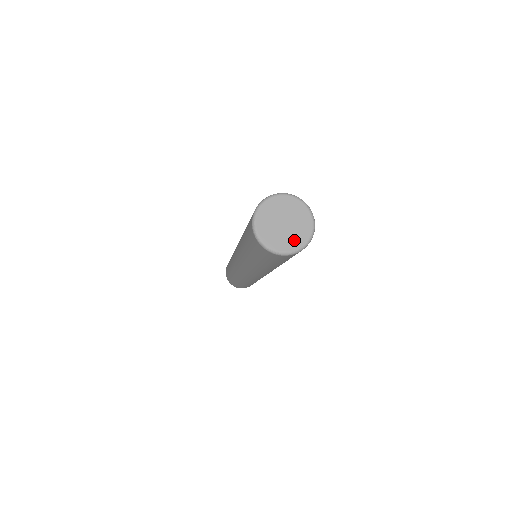
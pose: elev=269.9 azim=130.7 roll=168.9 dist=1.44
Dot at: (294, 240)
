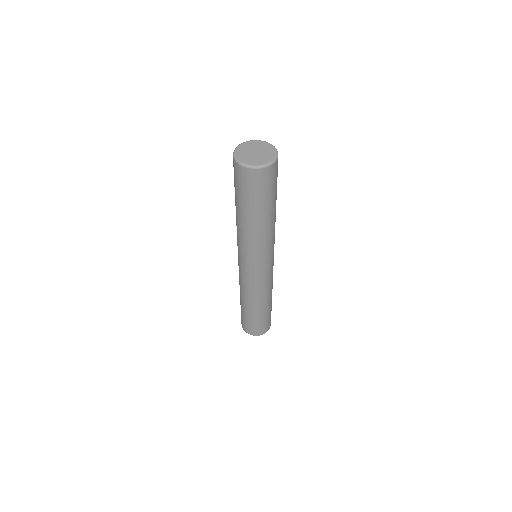
Dot at: (269, 155)
